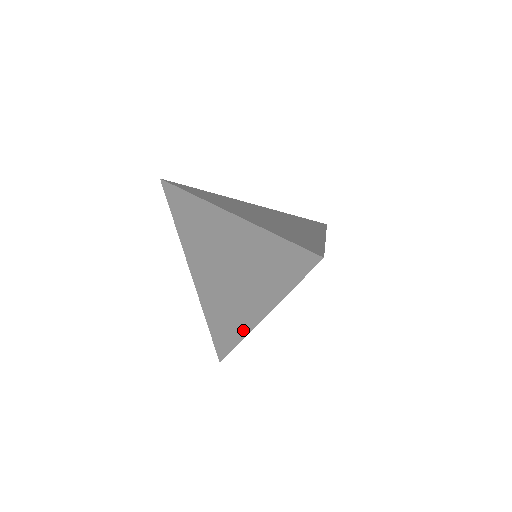
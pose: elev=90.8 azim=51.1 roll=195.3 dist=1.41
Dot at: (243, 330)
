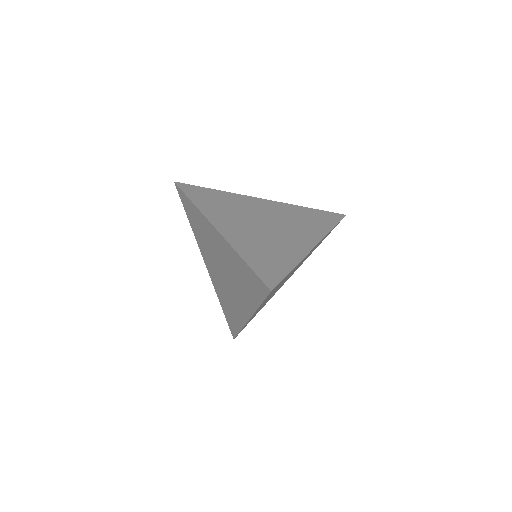
Dot at: (240, 322)
